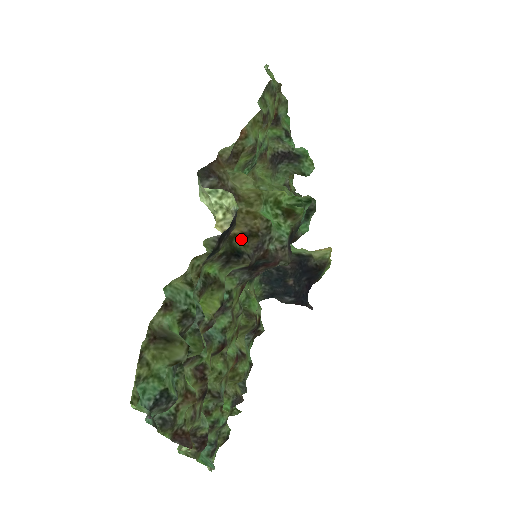
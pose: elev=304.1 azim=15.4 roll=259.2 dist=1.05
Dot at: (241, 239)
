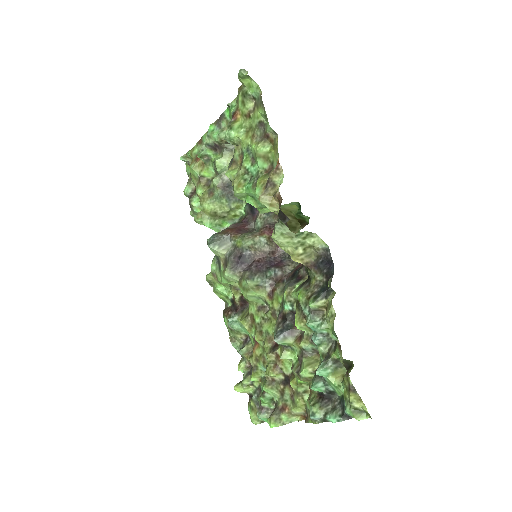
Dot at: occluded
